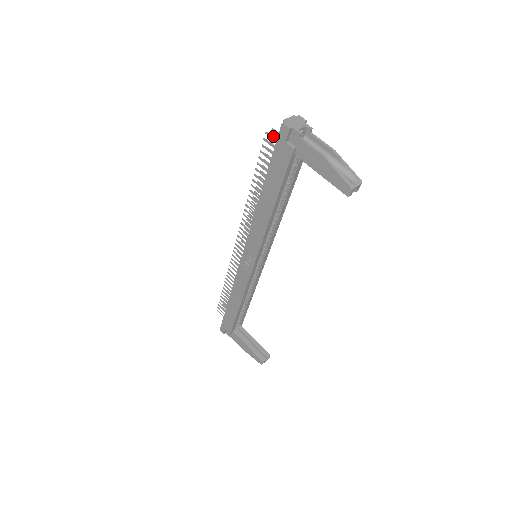
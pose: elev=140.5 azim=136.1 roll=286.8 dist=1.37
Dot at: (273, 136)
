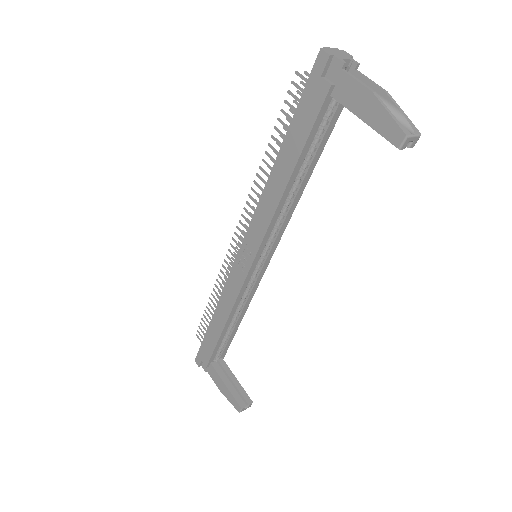
Dot at: occluded
